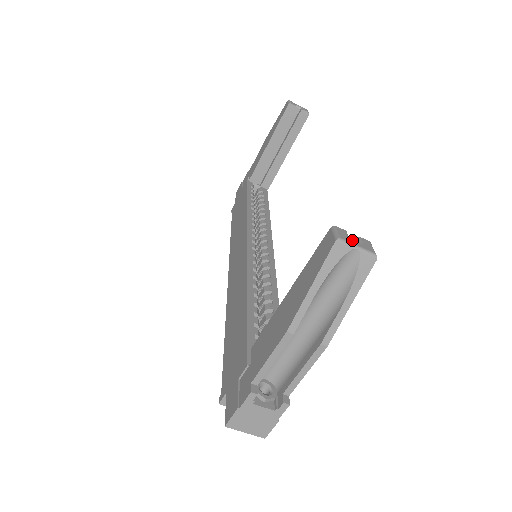
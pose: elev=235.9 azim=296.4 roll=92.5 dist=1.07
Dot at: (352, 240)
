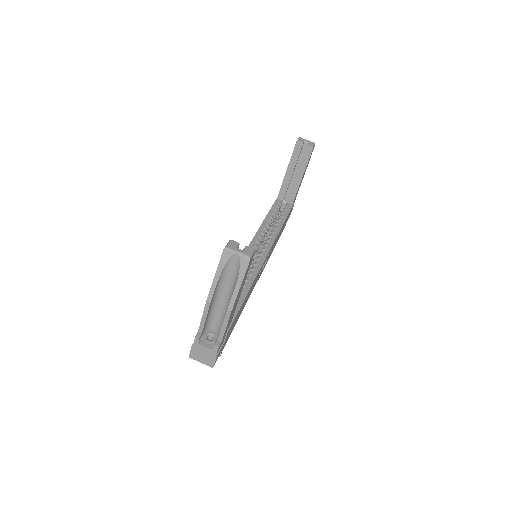
Dot at: (237, 248)
